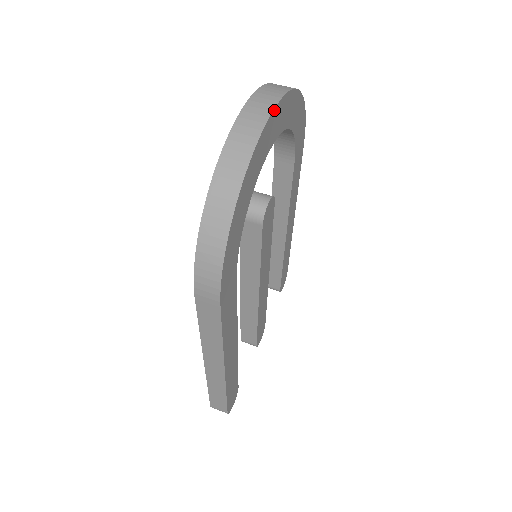
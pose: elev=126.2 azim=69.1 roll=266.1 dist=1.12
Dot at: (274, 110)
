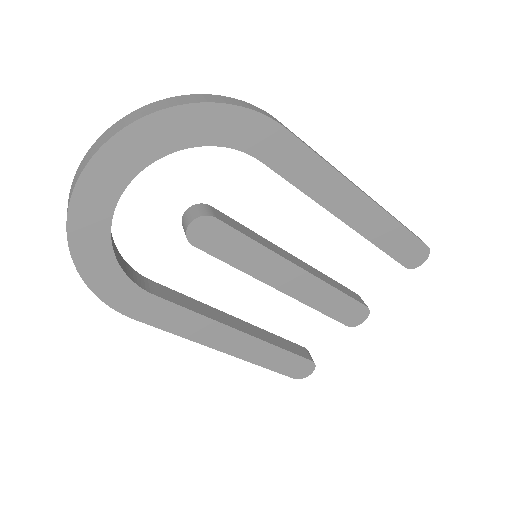
Dot at: (85, 170)
